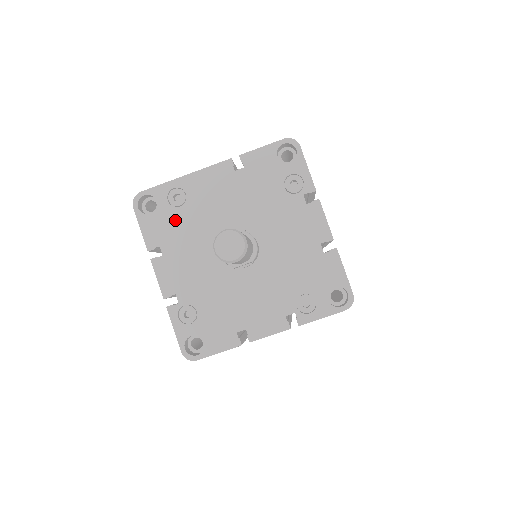
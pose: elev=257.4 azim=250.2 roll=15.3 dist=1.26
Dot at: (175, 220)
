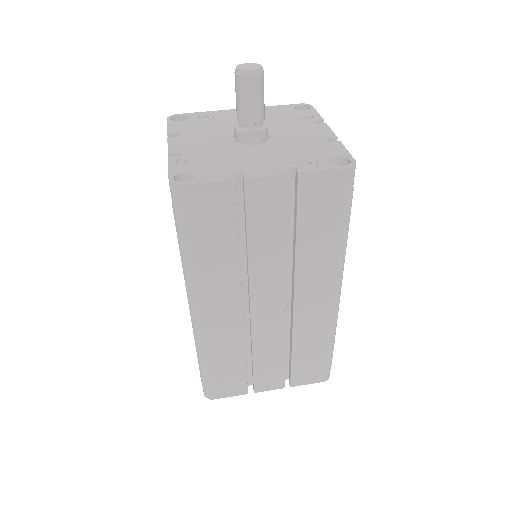
Dot at: (199, 124)
